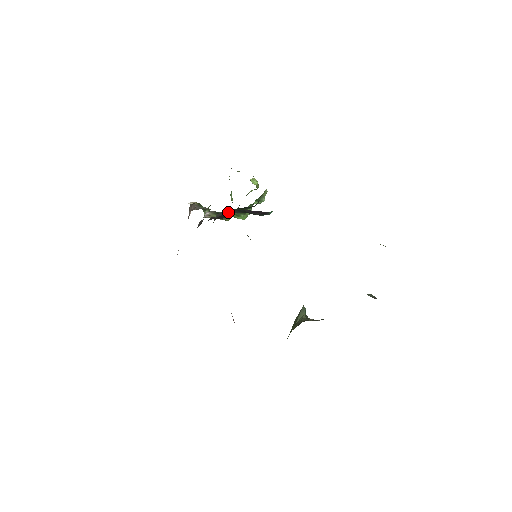
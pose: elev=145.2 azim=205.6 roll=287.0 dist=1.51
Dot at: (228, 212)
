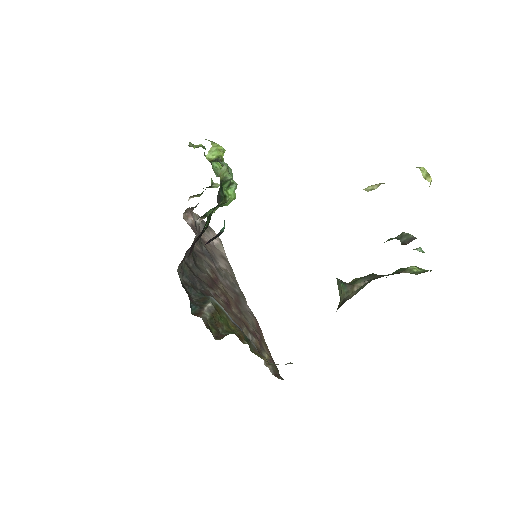
Dot at: (193, 243)
